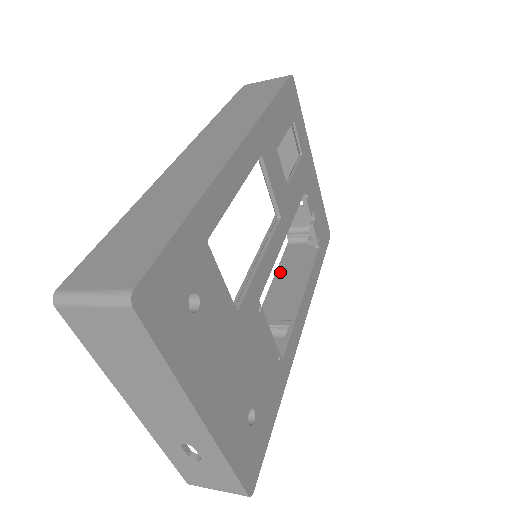
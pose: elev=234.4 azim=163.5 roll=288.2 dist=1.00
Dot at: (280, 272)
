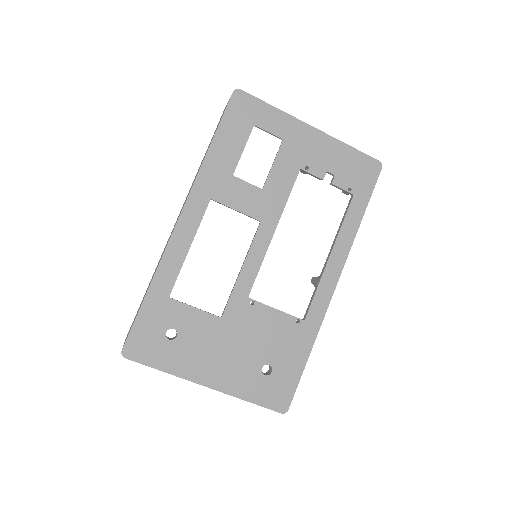
Dot at: occluded
